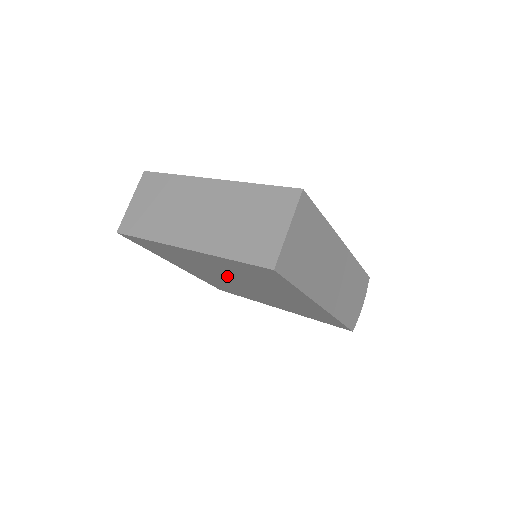
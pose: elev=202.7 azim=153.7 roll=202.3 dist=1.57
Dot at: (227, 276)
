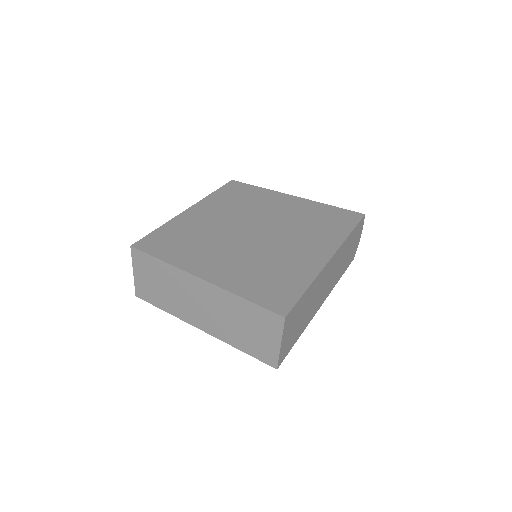
Dot at: occluded
